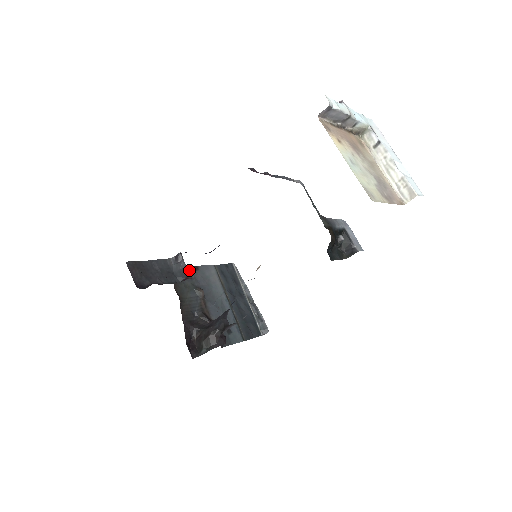
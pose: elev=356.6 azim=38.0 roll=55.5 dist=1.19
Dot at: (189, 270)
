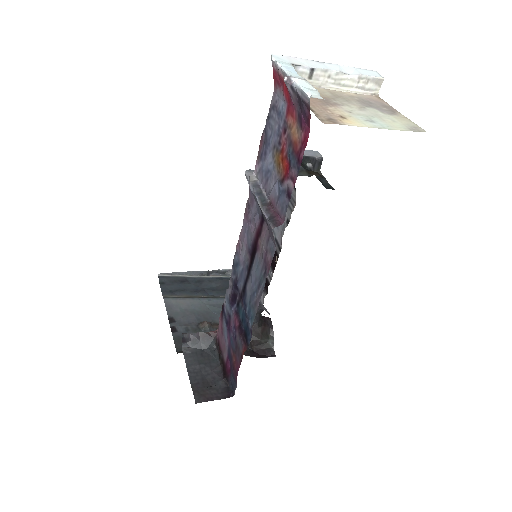
Dot at: (175, 329)
